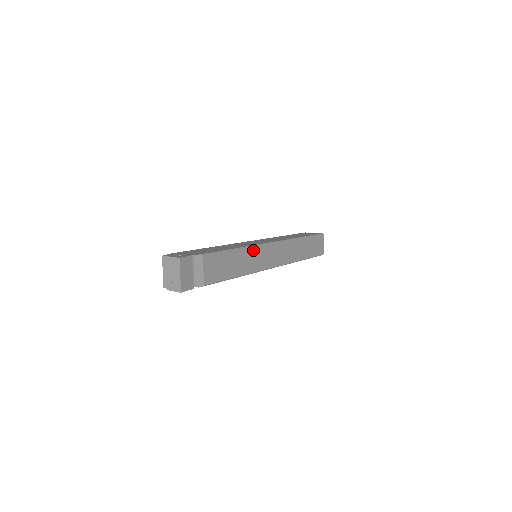
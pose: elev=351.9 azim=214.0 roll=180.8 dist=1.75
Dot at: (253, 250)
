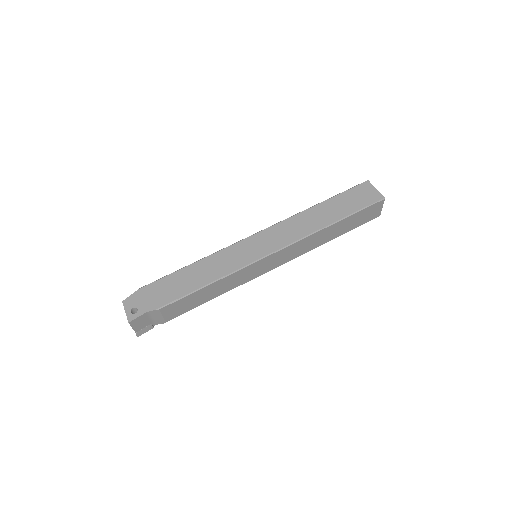
Dot at: (238, 273)
